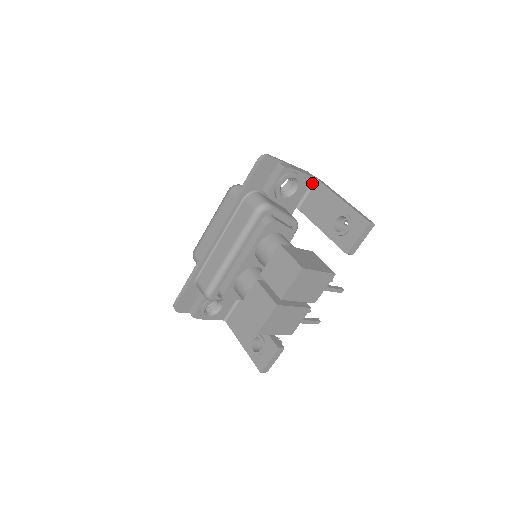
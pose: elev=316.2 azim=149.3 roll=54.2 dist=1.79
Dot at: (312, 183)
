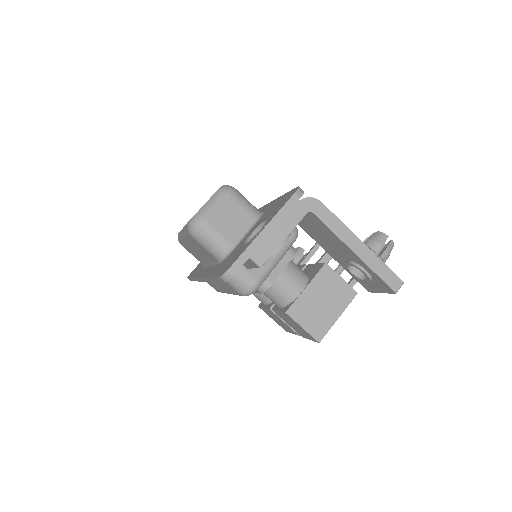
Dot at: occluded
